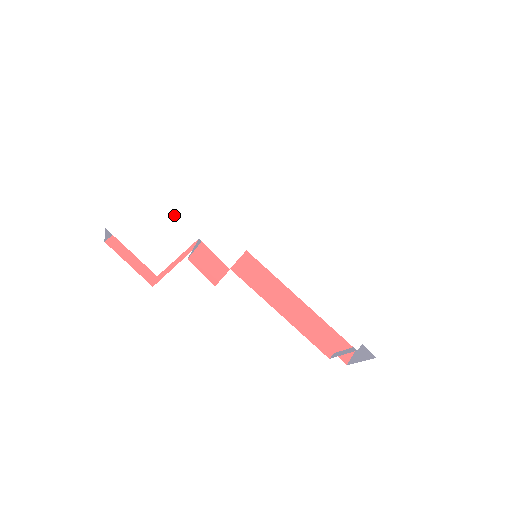
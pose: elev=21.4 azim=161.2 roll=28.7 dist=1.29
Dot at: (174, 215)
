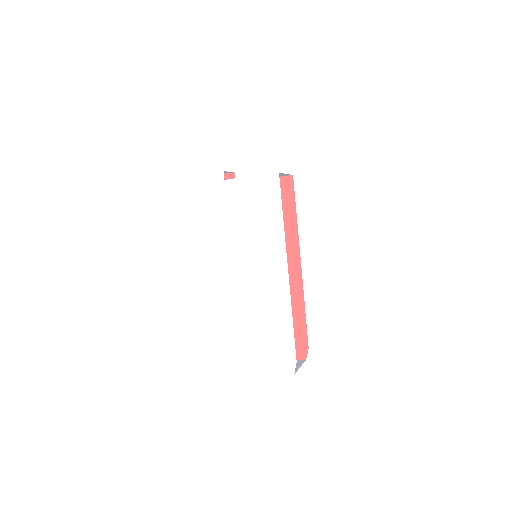
Dot at: (214, 196)
